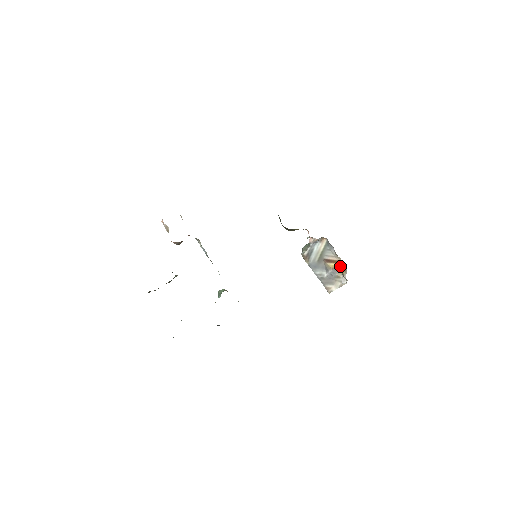
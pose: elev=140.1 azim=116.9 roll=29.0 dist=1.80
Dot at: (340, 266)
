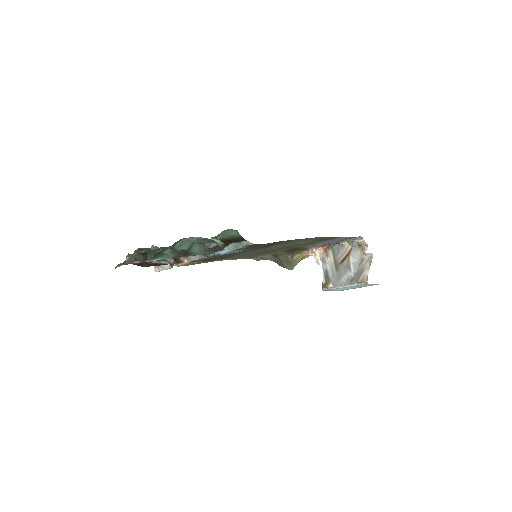
Dot at: (352, 245)
